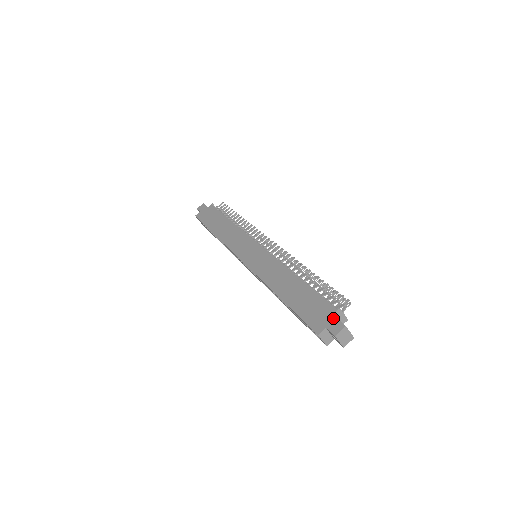
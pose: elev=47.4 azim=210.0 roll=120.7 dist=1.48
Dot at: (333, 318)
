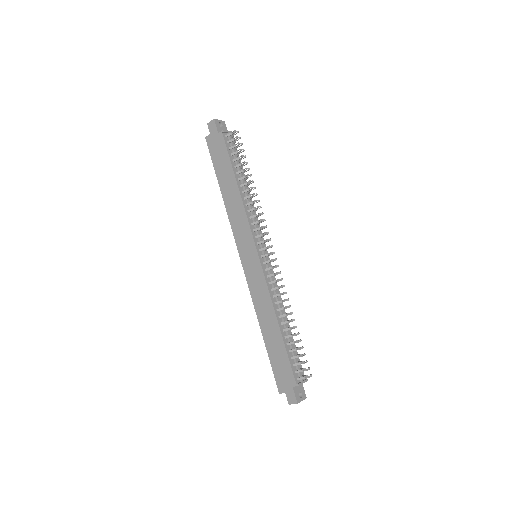
Dot at: (292, 390)
